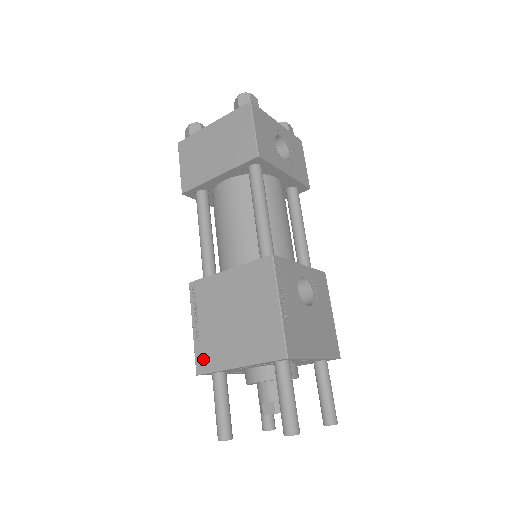
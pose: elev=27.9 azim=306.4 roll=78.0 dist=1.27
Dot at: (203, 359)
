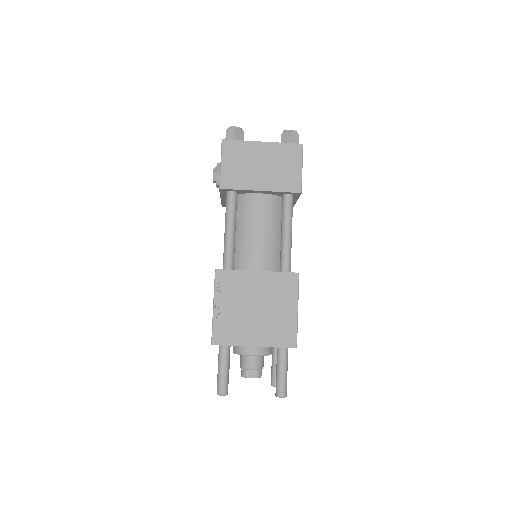
Dot at: (221, 334)
